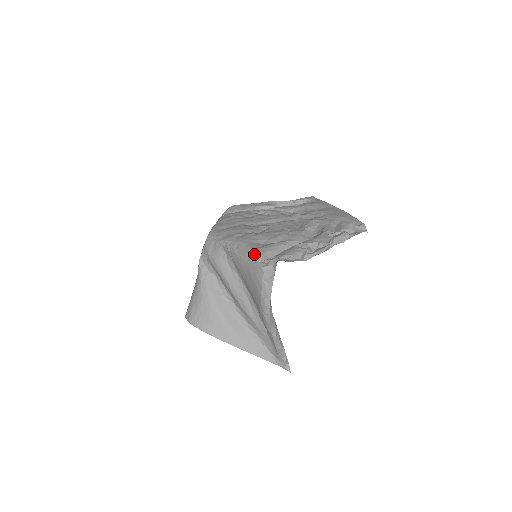
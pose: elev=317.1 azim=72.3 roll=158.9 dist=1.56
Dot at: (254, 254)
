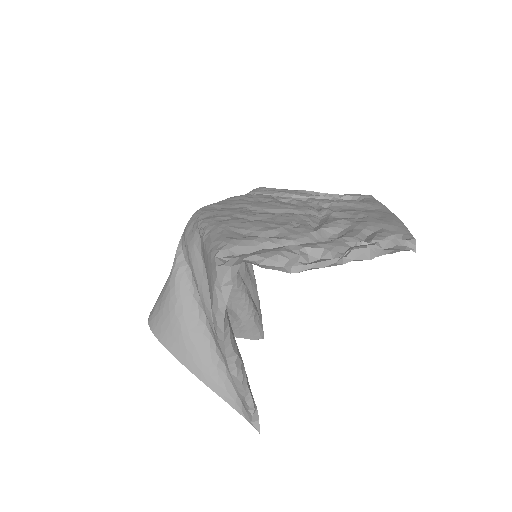
Dot at: (218, 245)
